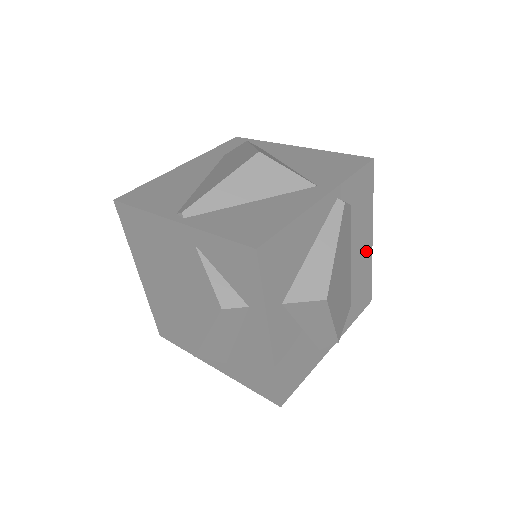
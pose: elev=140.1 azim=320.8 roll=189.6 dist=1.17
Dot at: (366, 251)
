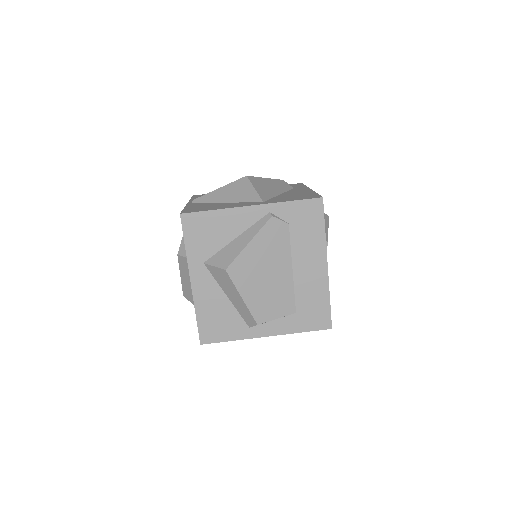
Dot at: (318, 274)
